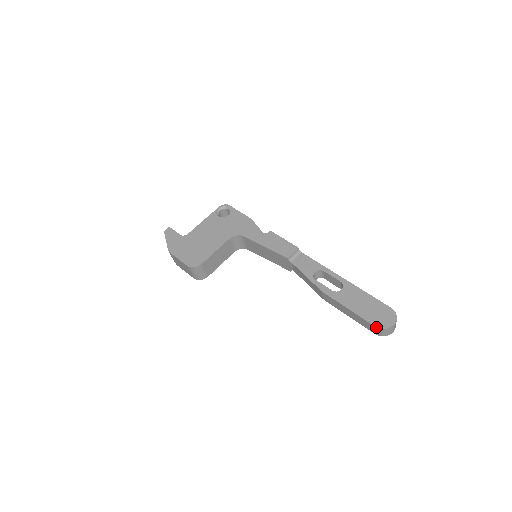
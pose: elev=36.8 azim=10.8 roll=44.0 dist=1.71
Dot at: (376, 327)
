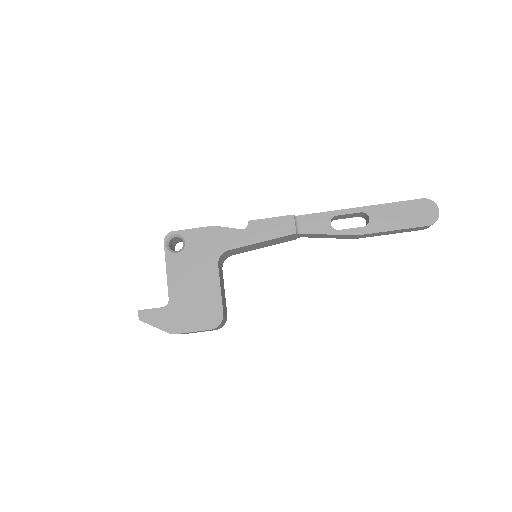
Dot at: occluded
